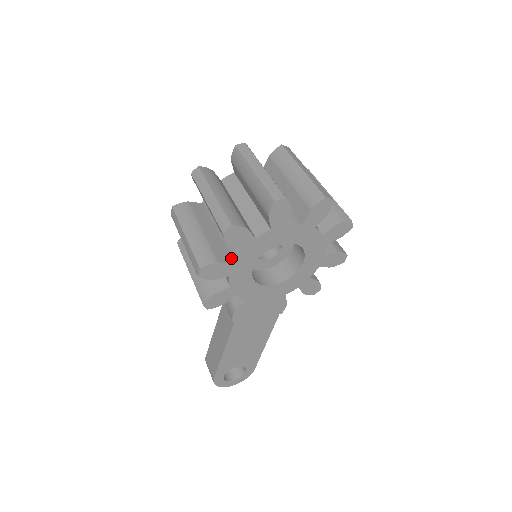
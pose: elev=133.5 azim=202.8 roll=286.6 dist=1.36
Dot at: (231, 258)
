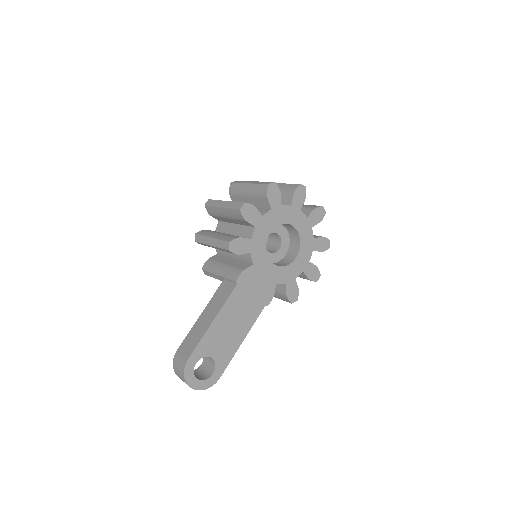
Dot at: occluded
